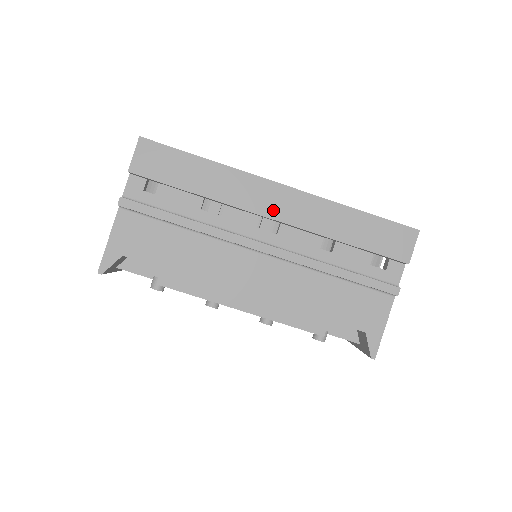
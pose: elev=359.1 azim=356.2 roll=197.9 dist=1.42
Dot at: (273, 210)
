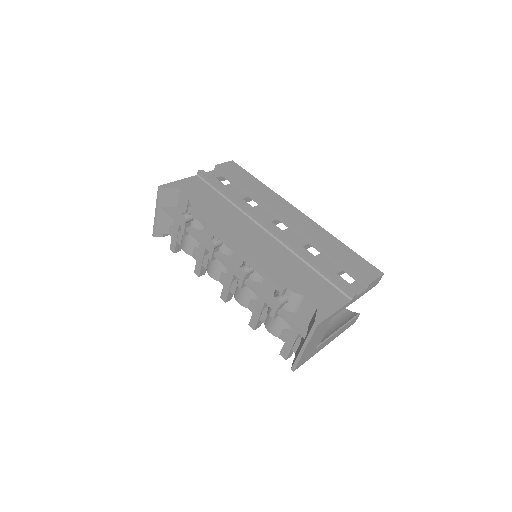
Dot at: (288, 216)
